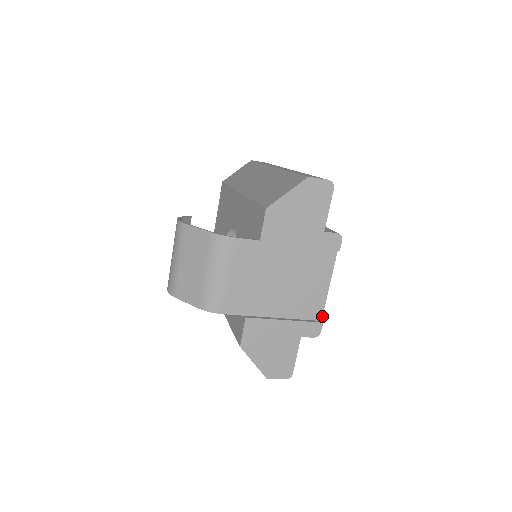
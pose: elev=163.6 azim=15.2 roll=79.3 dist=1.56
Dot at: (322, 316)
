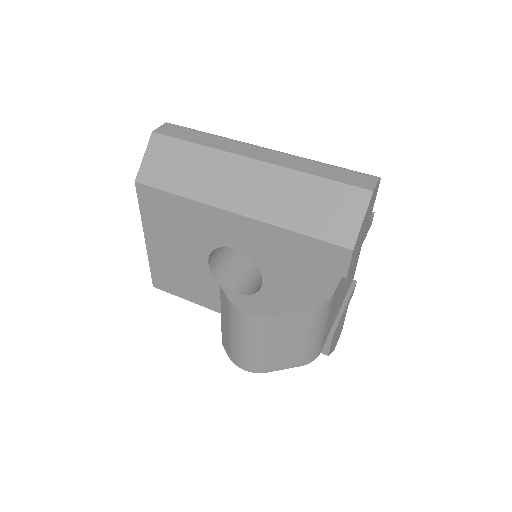
Dot at: occluded
